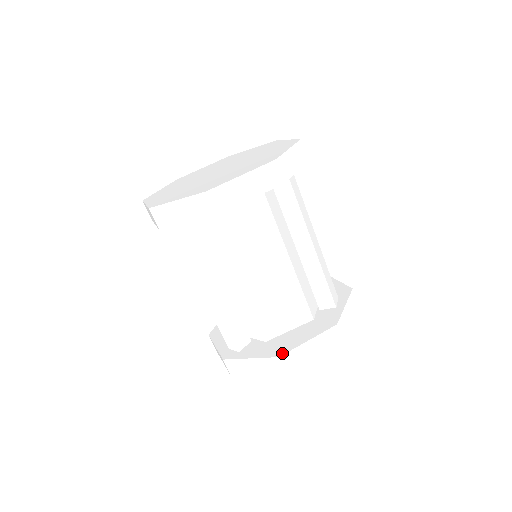
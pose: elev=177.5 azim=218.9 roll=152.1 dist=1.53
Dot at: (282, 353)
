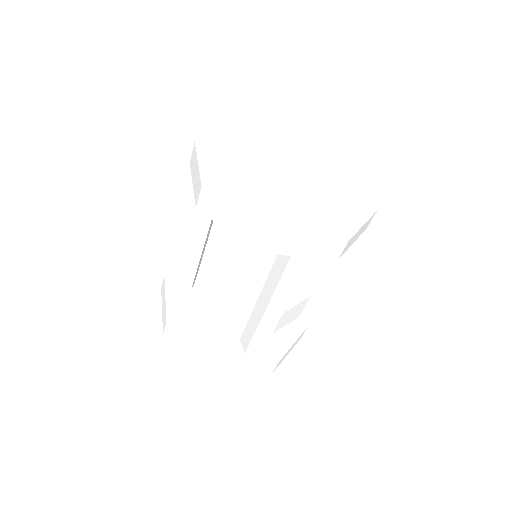
Dot at: (172, 323)
